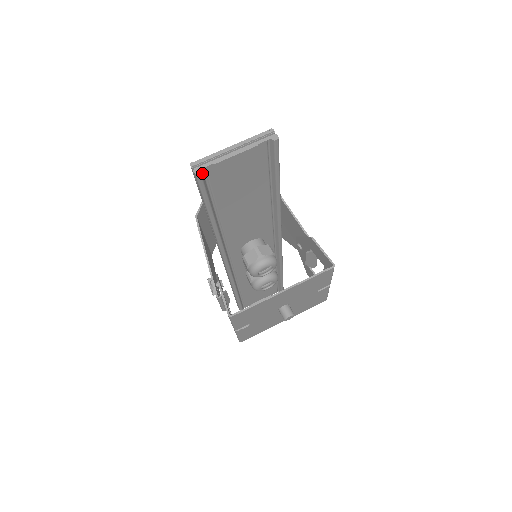
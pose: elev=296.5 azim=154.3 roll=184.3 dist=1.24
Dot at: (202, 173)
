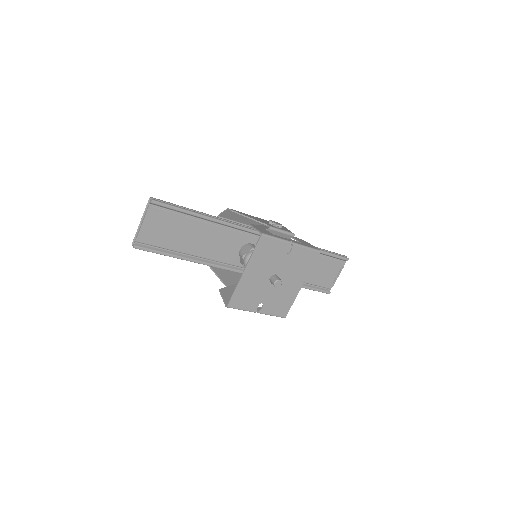
Dot at: (138, 245)
